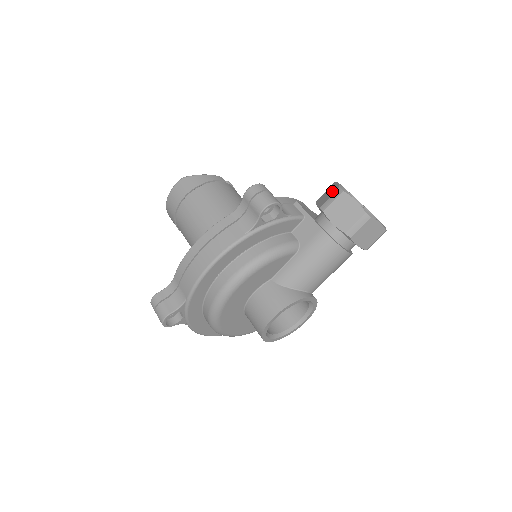
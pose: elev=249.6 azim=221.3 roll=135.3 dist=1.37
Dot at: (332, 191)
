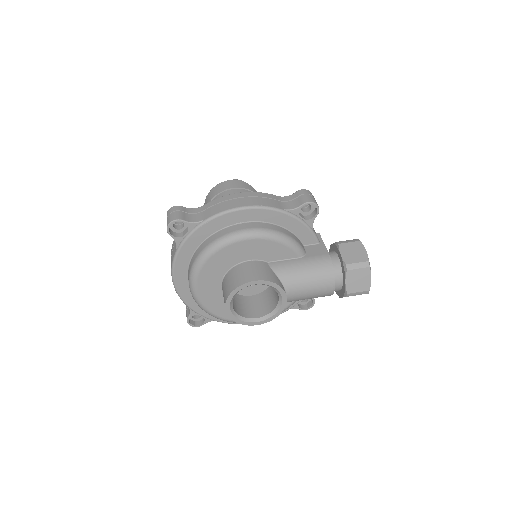
Dot at: occluded
